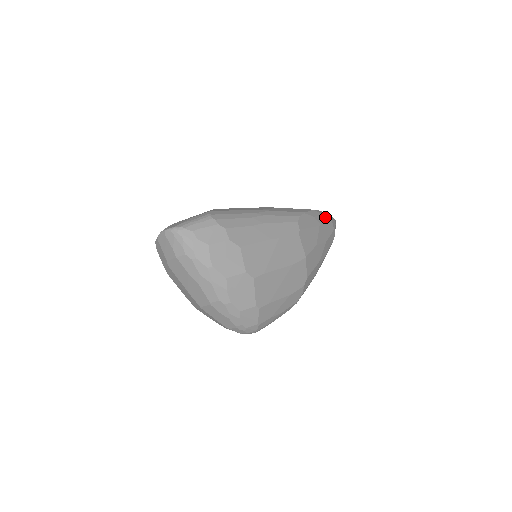
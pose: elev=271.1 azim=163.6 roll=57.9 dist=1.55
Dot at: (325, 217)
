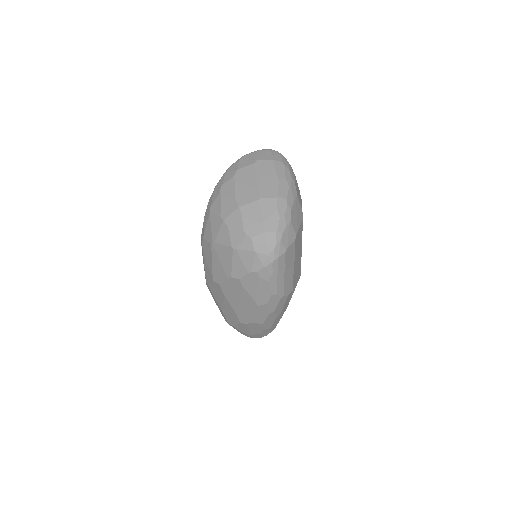
Dot at: occluded
